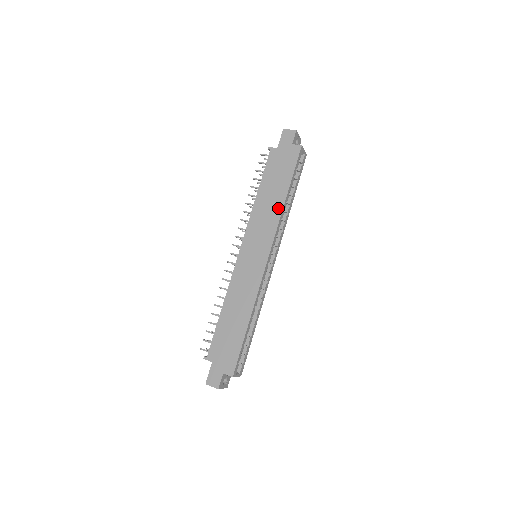
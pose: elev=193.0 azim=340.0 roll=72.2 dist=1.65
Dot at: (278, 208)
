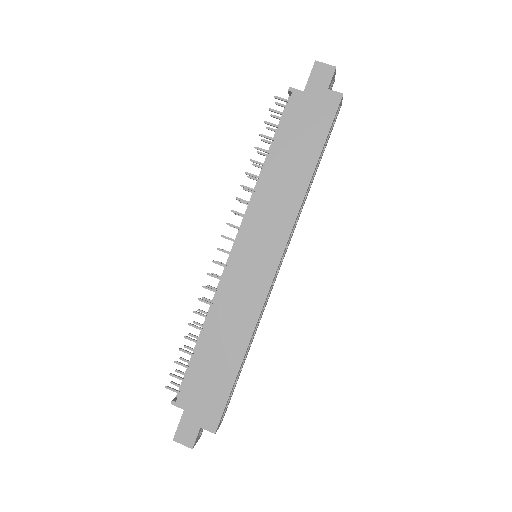
Dot at: (299, 190)
